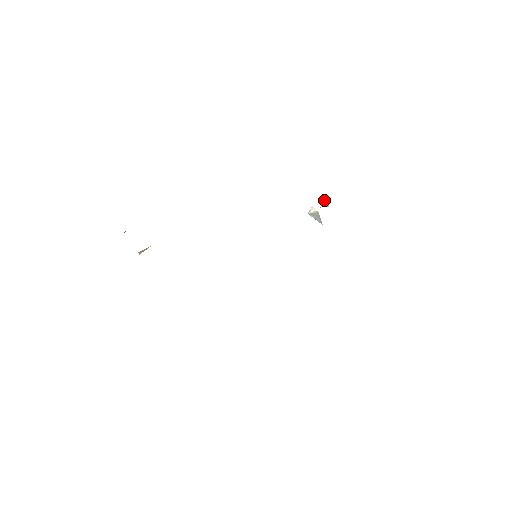
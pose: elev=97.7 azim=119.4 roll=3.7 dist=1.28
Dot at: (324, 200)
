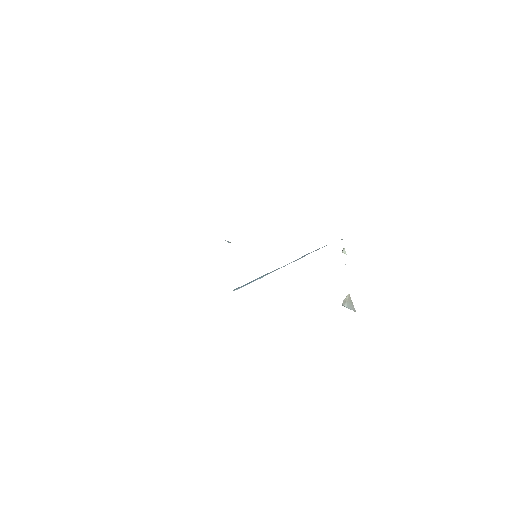
Dot at: (342, 250)
